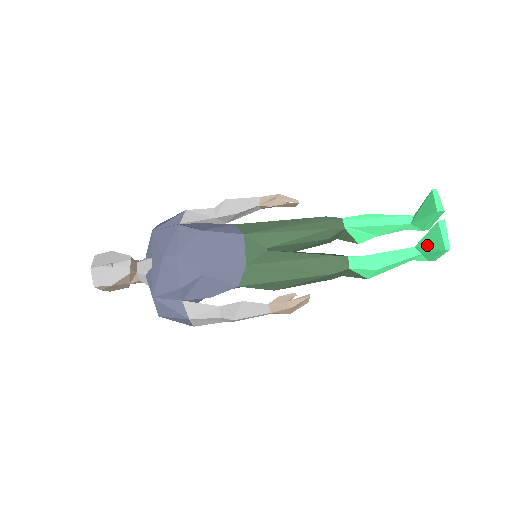
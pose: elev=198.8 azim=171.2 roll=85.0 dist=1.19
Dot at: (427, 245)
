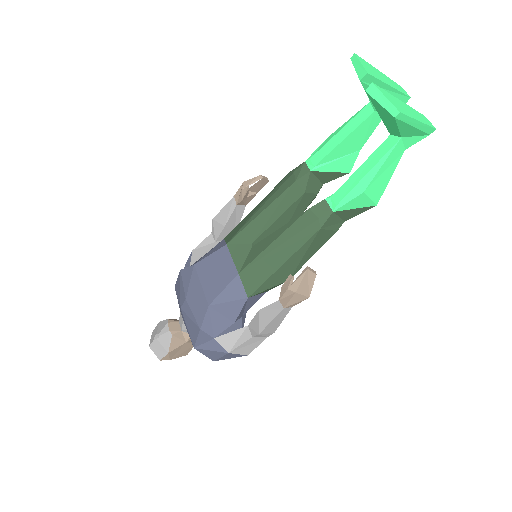
Dot at: (388, 125)
